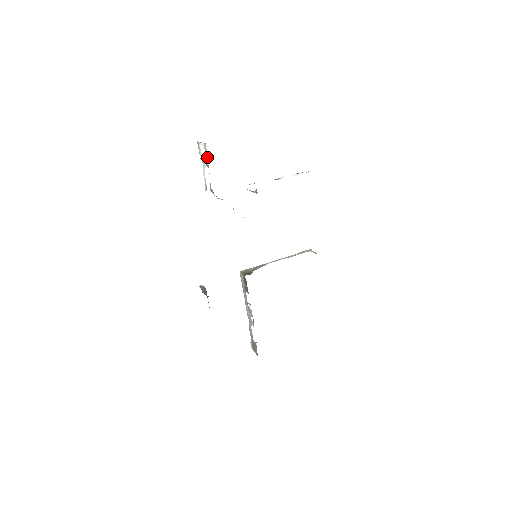
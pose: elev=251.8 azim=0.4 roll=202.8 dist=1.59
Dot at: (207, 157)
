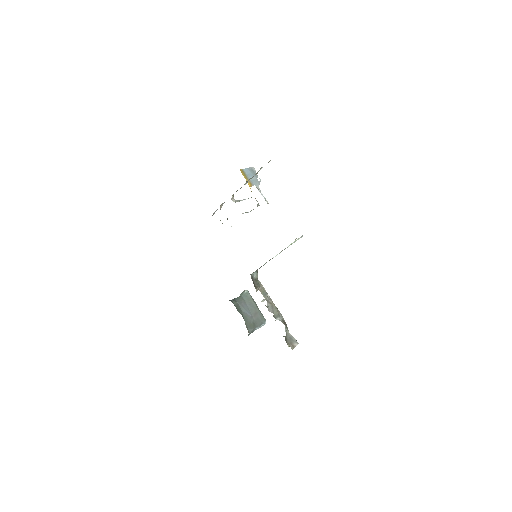
Dot at: (246, 179)
